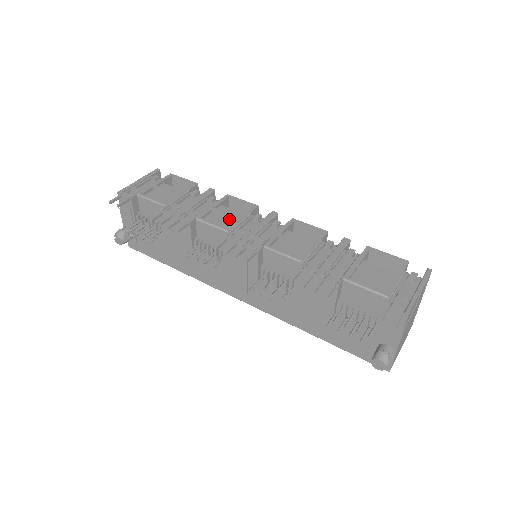
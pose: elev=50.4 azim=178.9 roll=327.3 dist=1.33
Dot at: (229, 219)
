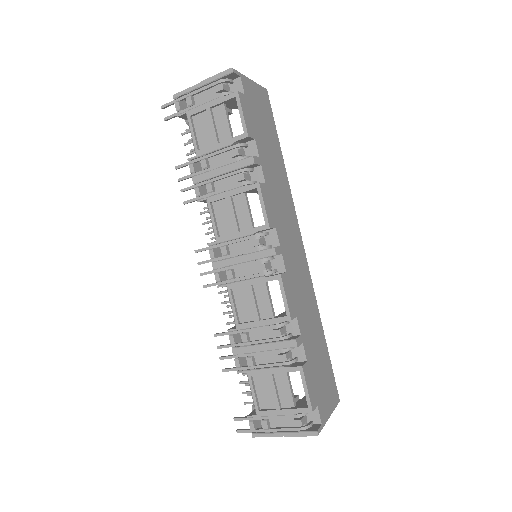
Dot at: (234, 222)
